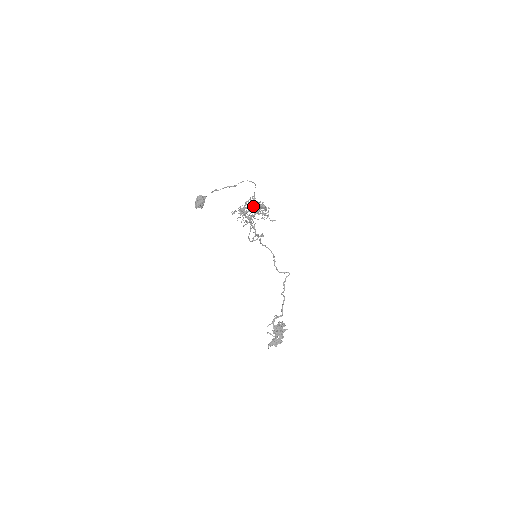
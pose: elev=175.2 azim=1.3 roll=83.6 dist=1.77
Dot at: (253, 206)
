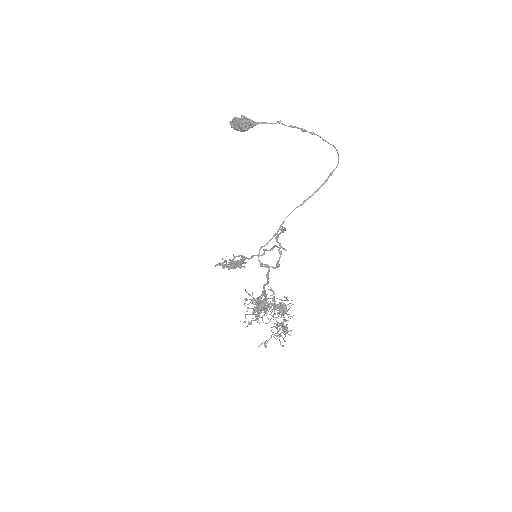
Dot at: occluded
